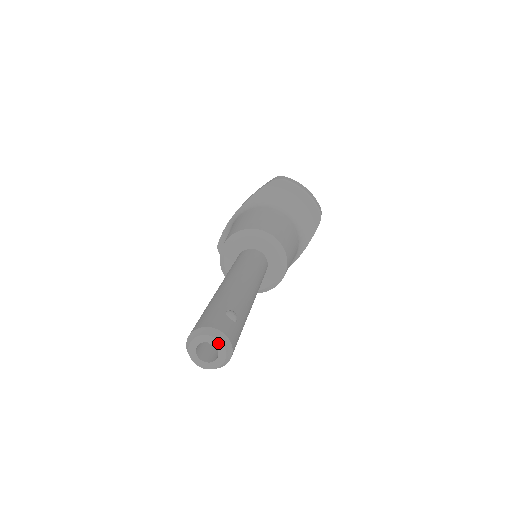
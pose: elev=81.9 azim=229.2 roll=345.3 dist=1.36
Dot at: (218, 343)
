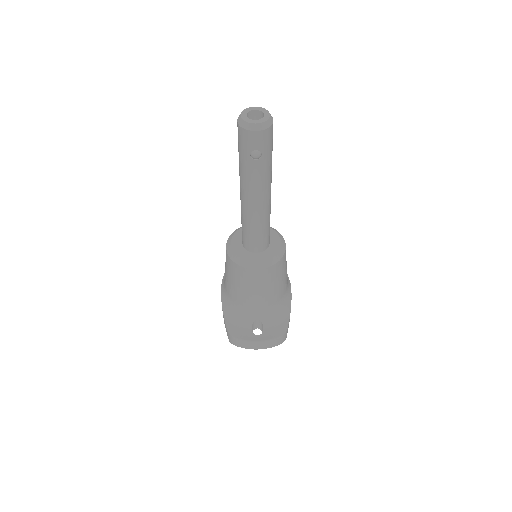
Dot at: (256, 108)
